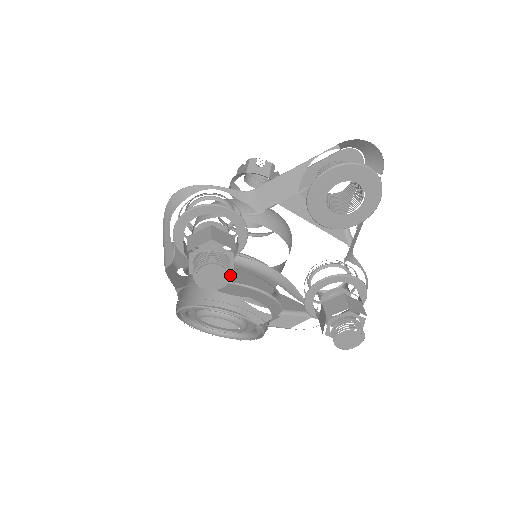
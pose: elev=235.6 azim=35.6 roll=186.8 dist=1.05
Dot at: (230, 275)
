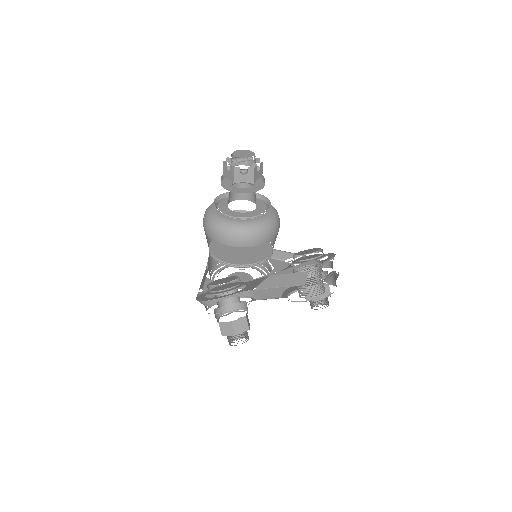
Dot at: occluded
